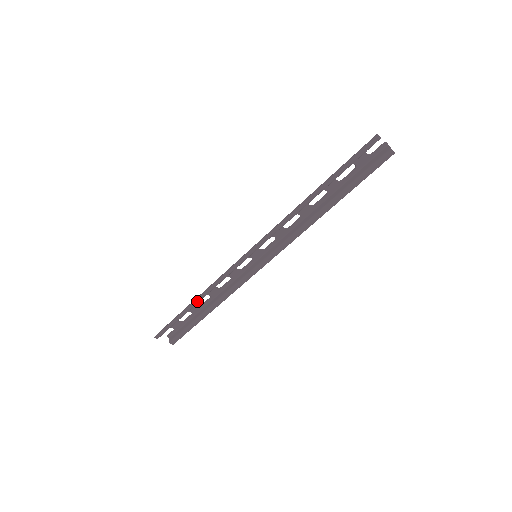
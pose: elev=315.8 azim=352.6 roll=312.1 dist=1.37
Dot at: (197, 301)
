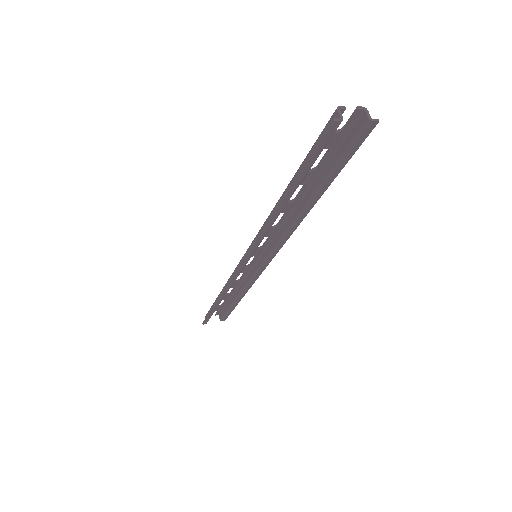
Dot at: (220, 299)
